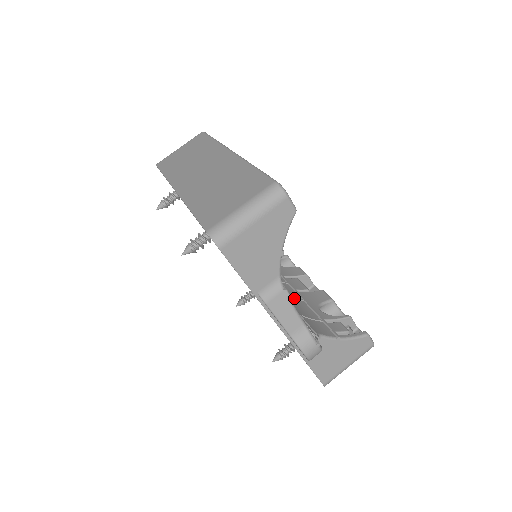
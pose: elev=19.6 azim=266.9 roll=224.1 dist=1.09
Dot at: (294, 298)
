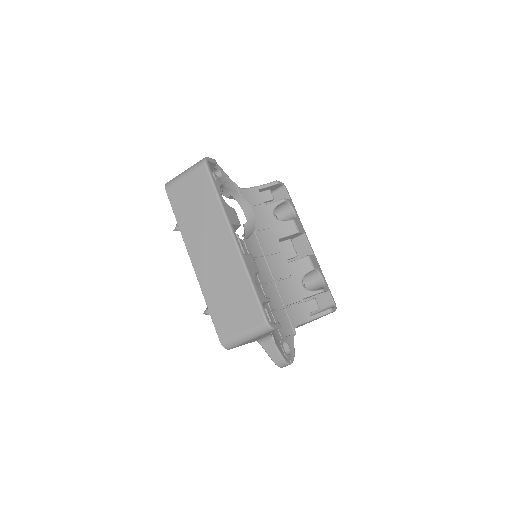
Dot at: (284, 279)
